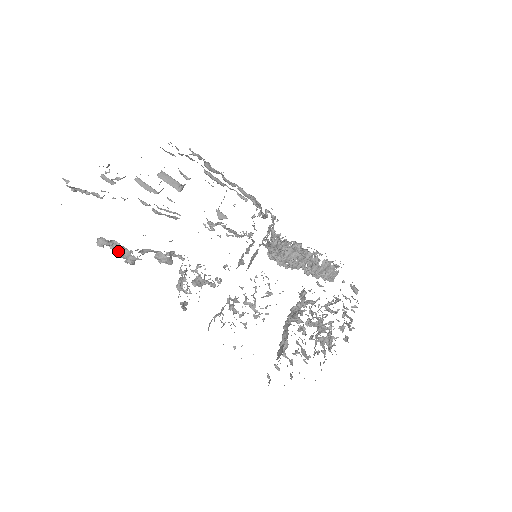
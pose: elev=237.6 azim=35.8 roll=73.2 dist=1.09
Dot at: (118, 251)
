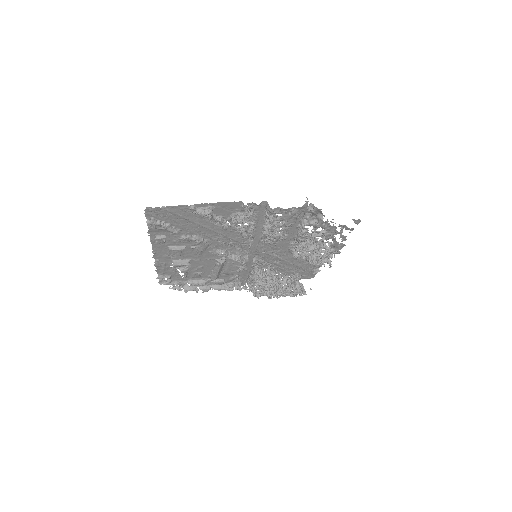
Dot at: (201, 212)
